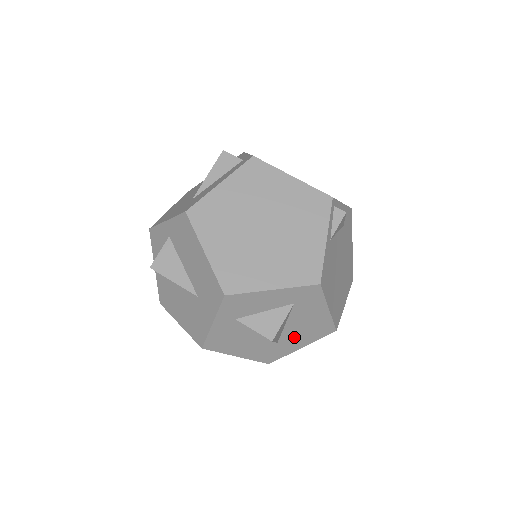
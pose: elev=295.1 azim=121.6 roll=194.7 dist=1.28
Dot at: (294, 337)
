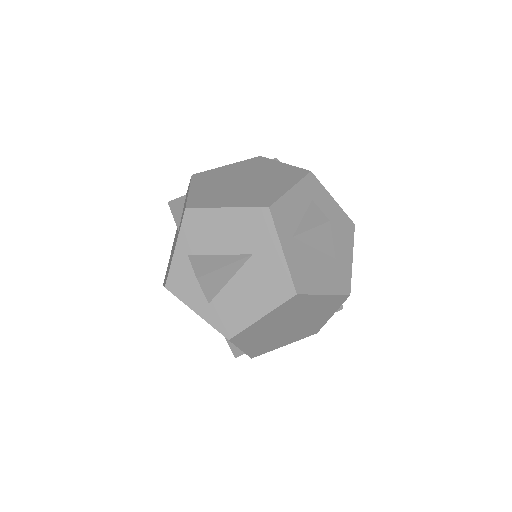
Dot at: (339, 245)
